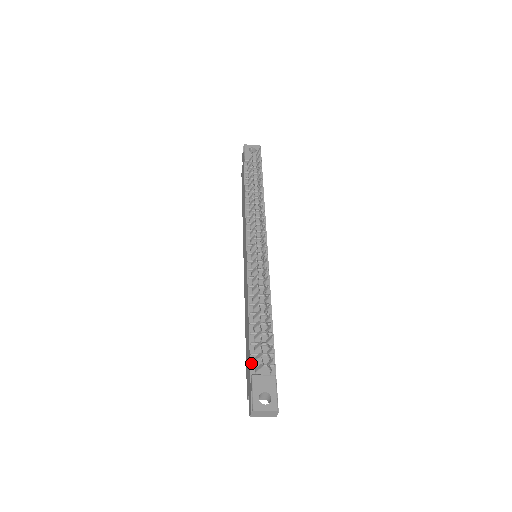
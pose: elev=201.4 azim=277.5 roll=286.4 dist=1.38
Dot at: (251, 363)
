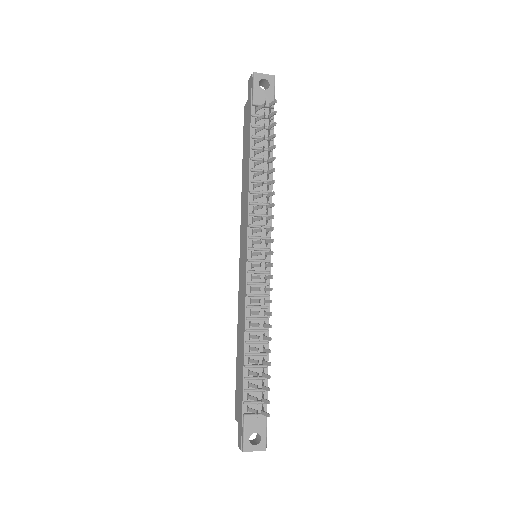
Dot at: (244, 400)
